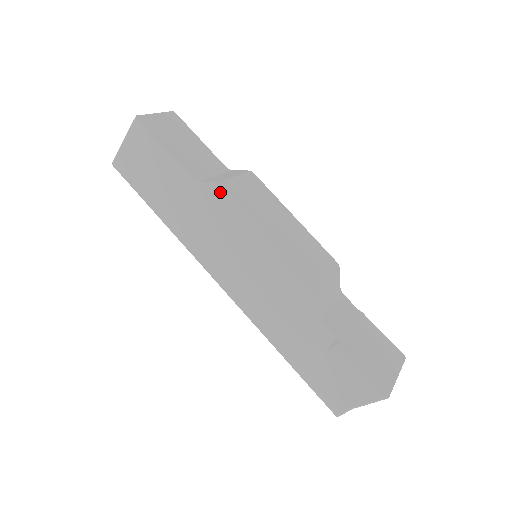
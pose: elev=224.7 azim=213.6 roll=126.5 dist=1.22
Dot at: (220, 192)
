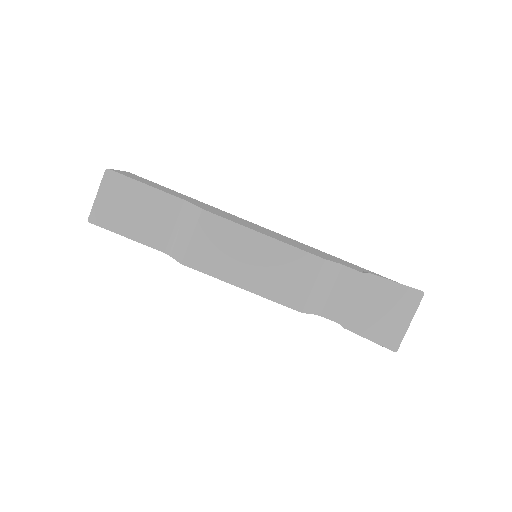
Dot at: (188, 266)
